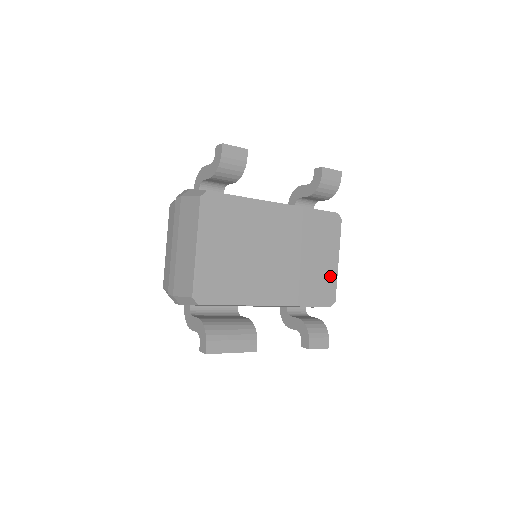
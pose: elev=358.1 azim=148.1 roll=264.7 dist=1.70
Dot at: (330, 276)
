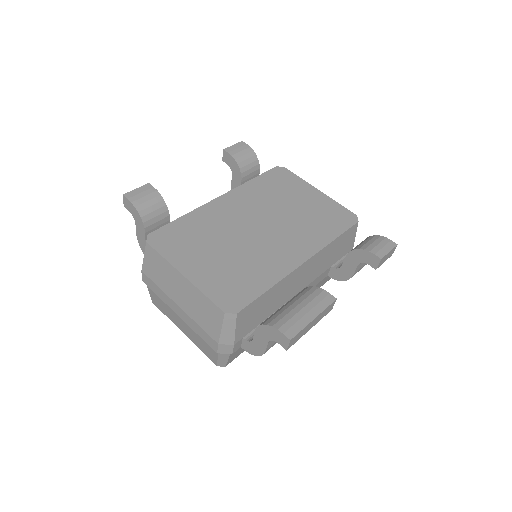
Dot at: (327, 204)
